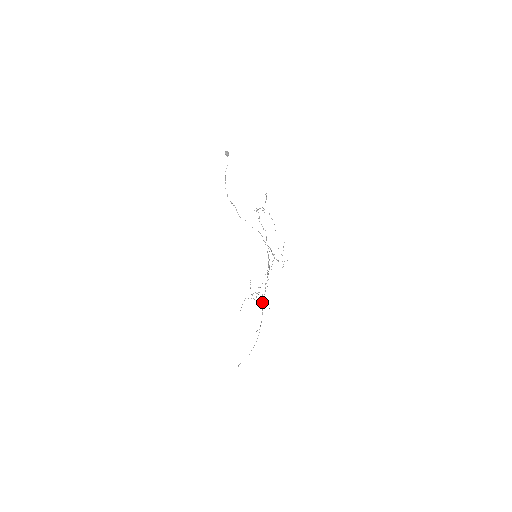
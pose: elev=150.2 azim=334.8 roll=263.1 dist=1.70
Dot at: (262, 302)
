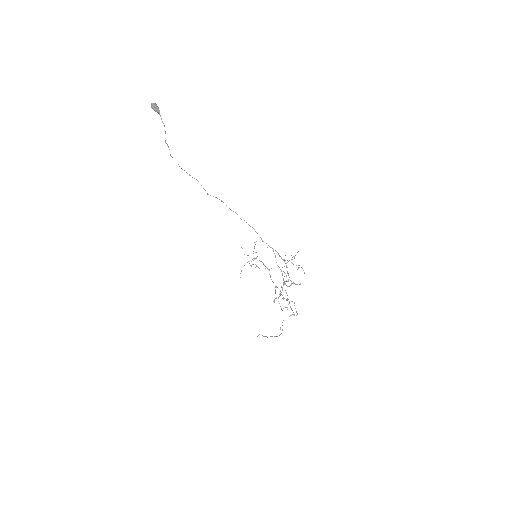
Dot at: (282, 310)
